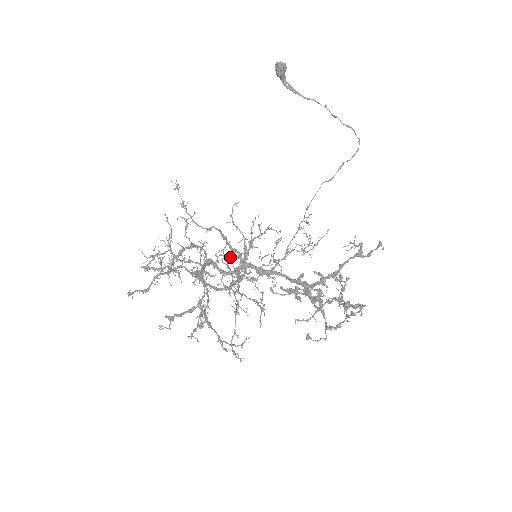
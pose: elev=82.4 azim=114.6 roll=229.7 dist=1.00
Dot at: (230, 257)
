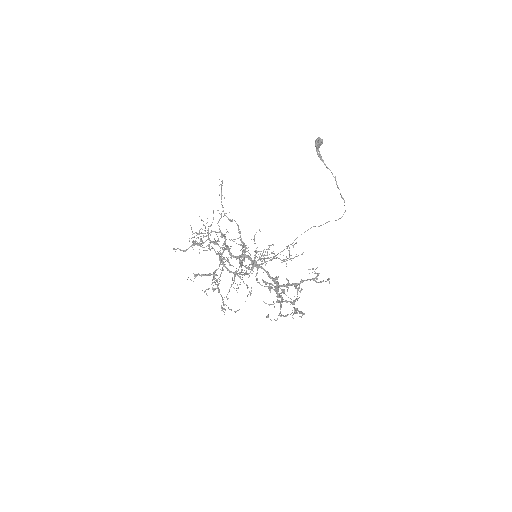
Dot at: occluded
